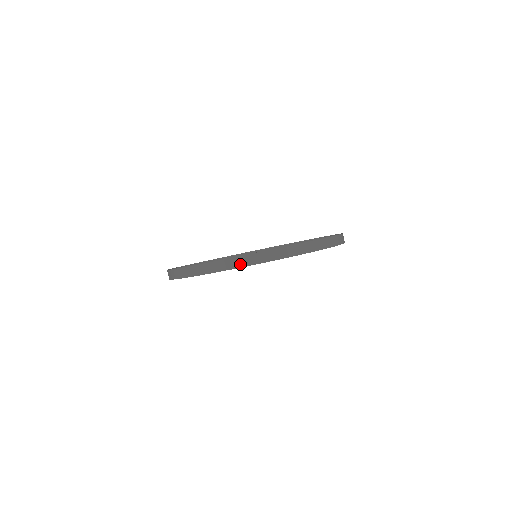
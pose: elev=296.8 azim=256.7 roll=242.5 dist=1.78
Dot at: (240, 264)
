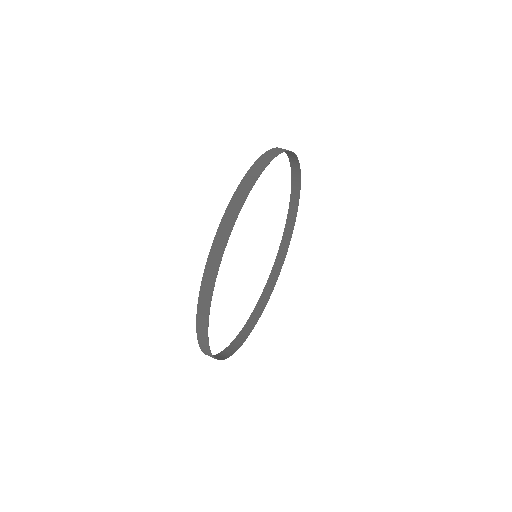
Dot at: (278, 151)
